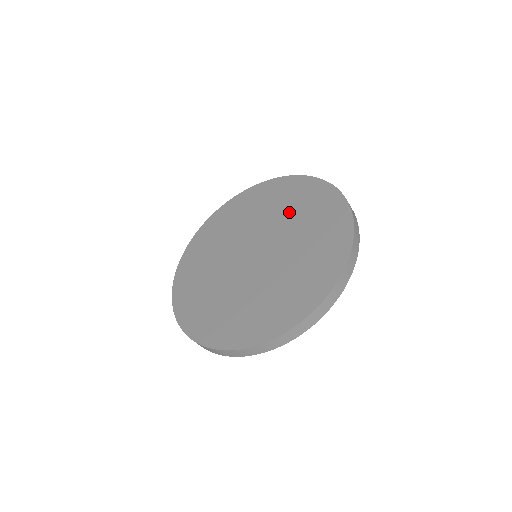
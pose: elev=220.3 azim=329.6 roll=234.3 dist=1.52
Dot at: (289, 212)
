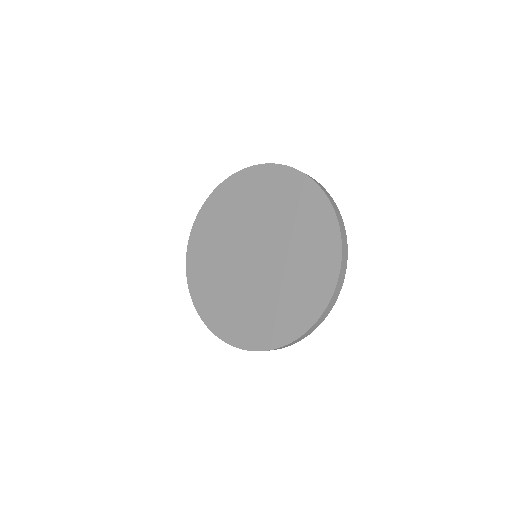
Dot at: (273, 208)
